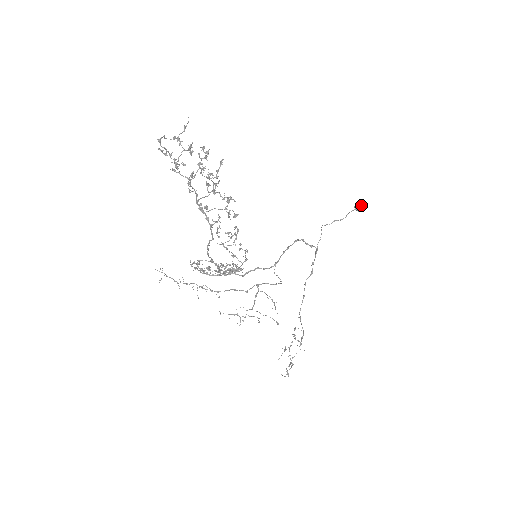
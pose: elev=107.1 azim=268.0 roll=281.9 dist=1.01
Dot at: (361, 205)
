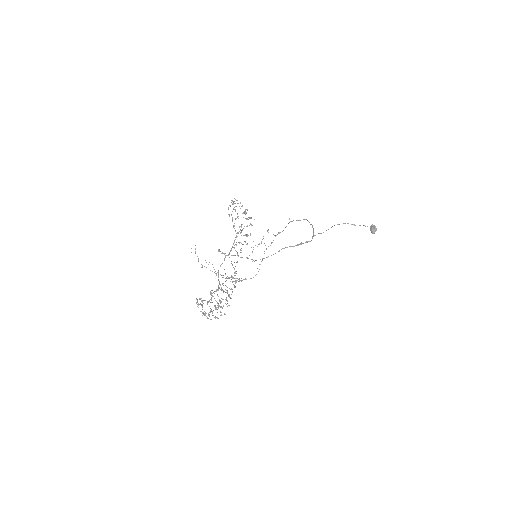
Dot at: (372, 232)
